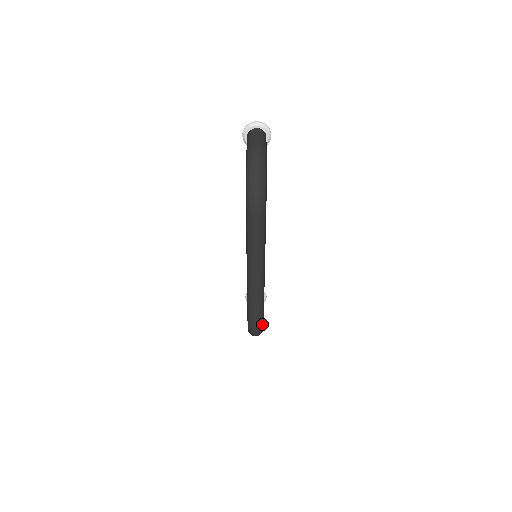
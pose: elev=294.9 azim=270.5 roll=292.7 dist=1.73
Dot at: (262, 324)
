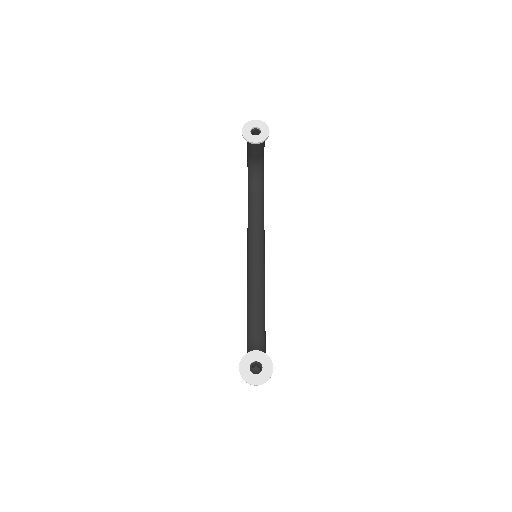
Dot at: occluded
